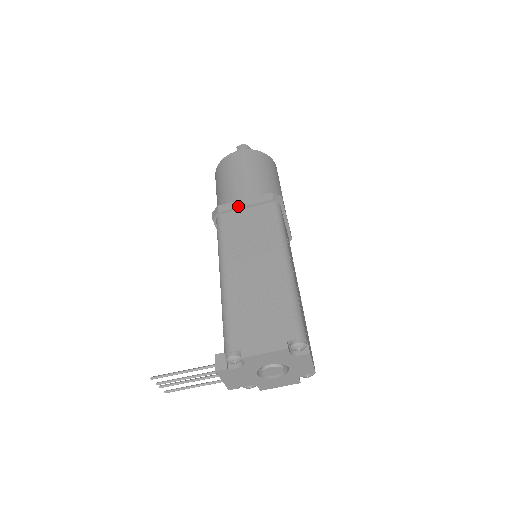
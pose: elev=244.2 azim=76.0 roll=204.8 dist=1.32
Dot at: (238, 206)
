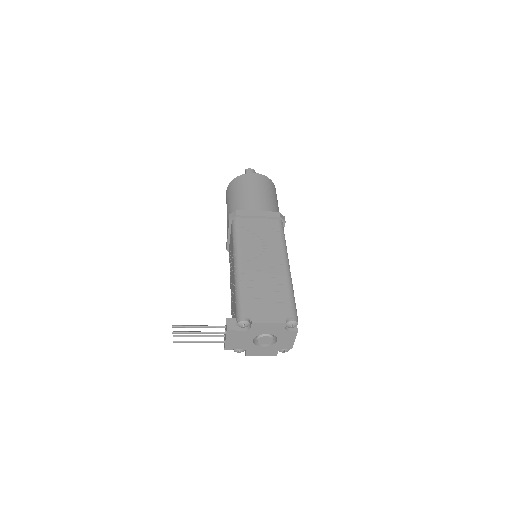
Dot at: (253, 215)
